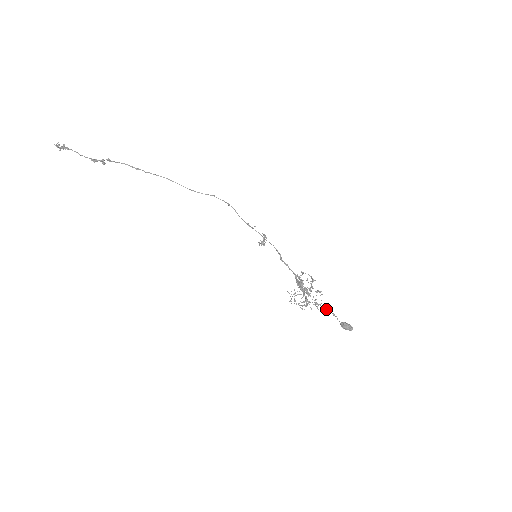
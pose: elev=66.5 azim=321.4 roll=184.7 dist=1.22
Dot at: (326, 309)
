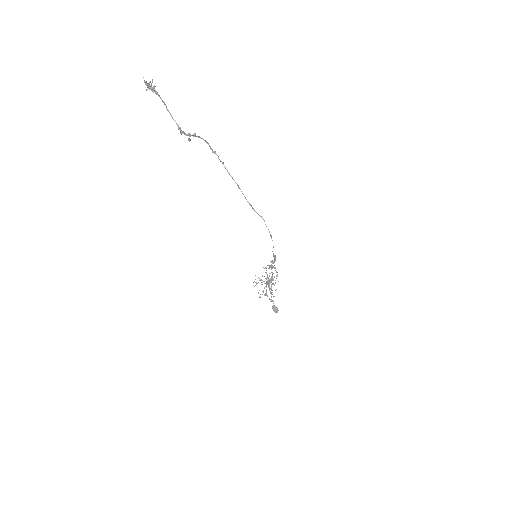
Dot at: (273, 301)
